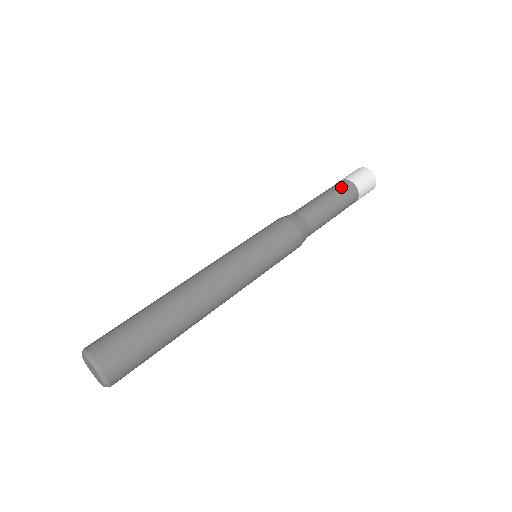
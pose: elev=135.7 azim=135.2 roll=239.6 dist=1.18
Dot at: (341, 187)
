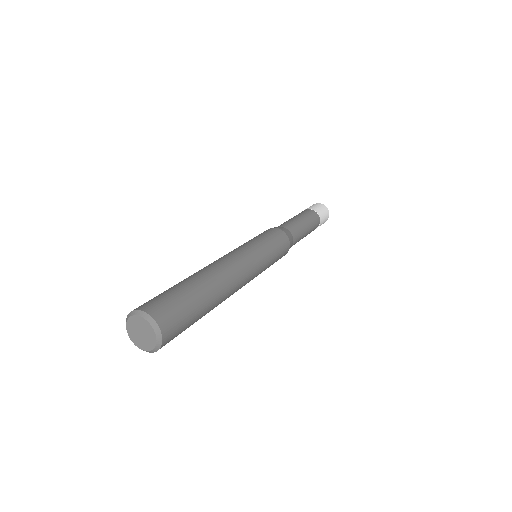
Dot at: (303, 212)
